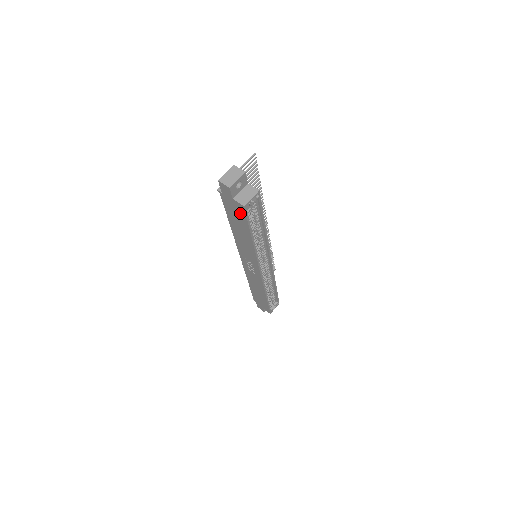
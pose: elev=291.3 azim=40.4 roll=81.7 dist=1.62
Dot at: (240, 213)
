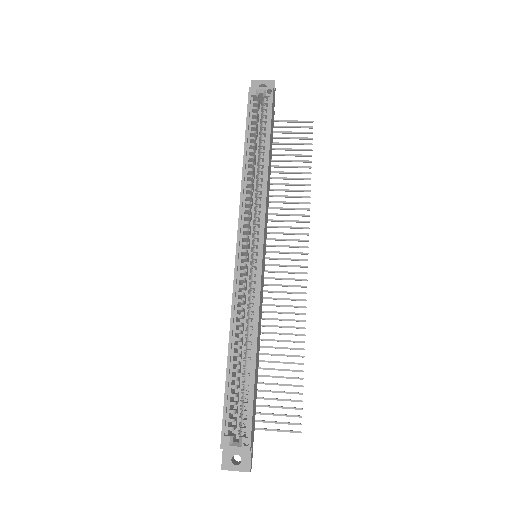
Dot at: occluded
